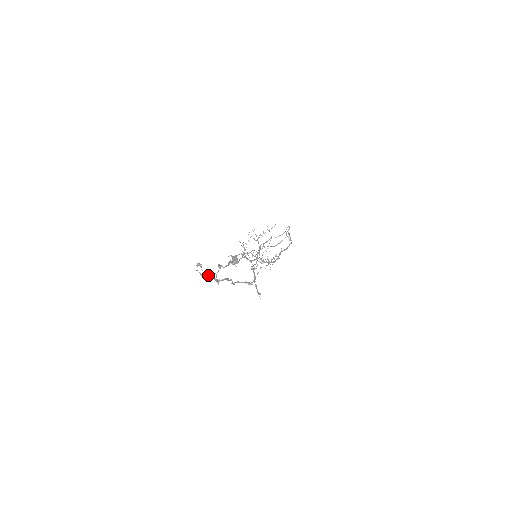
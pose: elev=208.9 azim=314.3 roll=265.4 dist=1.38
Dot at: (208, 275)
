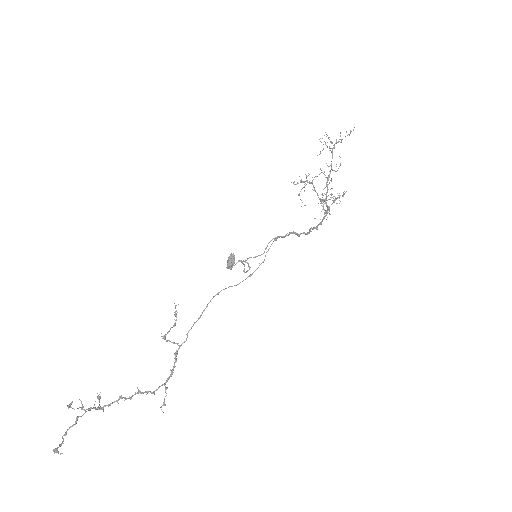
Dot at: (86, 409)
